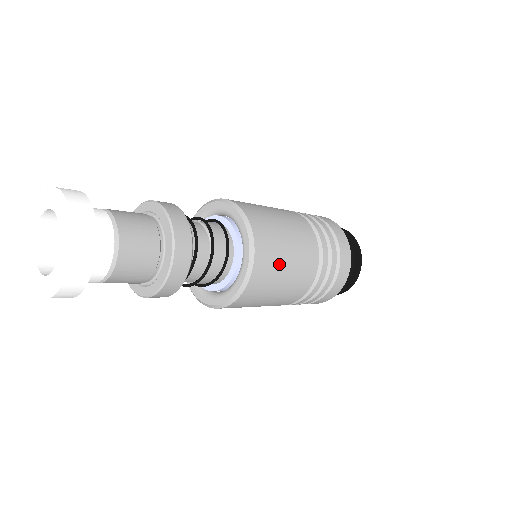
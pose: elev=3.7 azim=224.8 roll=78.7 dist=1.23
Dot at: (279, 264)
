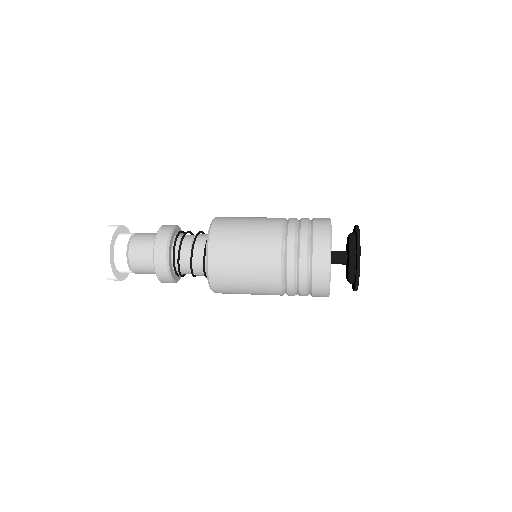
Dot at: (236, 288)
